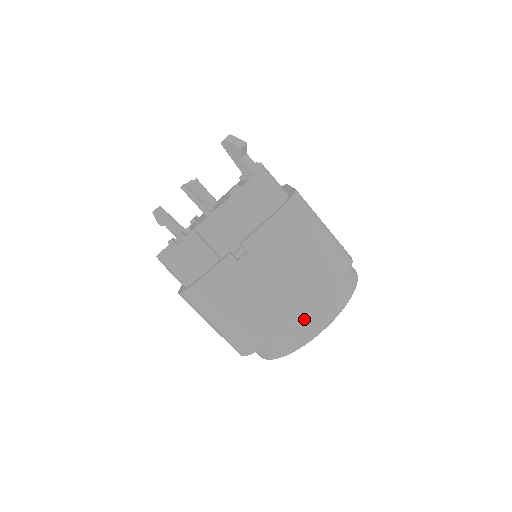
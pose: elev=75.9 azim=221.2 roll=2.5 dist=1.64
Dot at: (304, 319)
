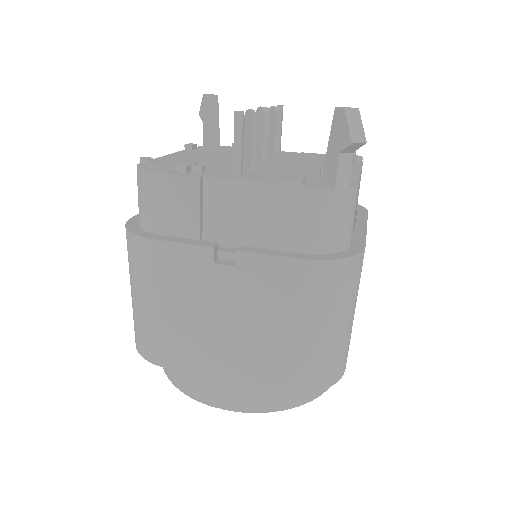
Dot at: (228, 384)
